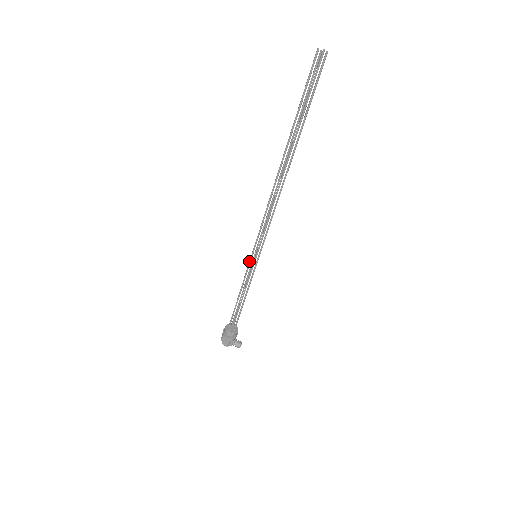
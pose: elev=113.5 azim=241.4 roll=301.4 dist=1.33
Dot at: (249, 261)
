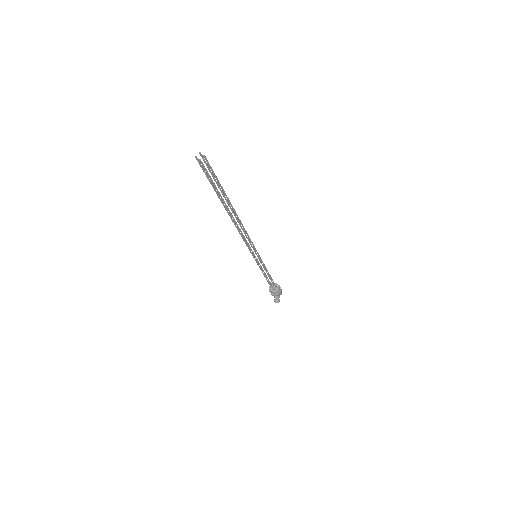
Dot at: (257, 255)
